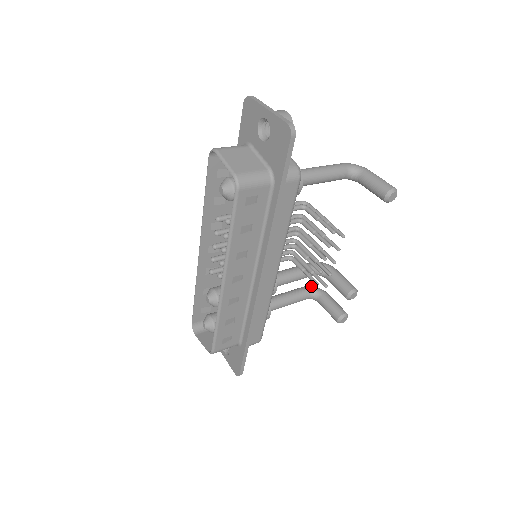
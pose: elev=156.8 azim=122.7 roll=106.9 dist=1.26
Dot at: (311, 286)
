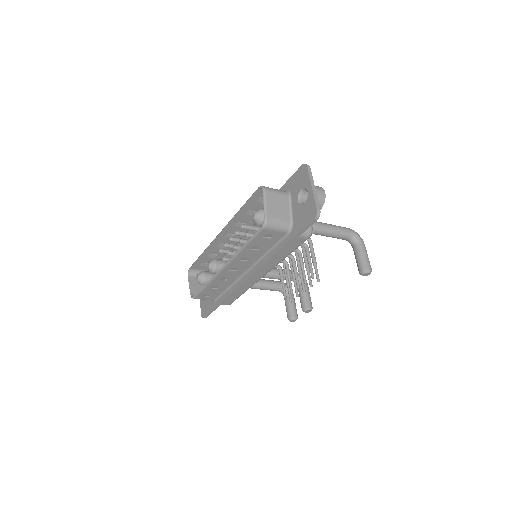
Dot at: occluded
